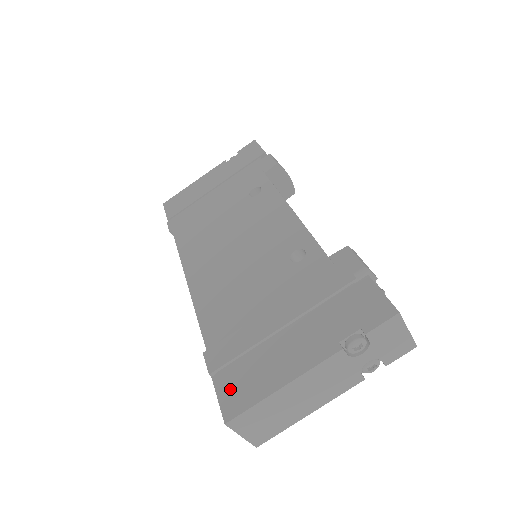
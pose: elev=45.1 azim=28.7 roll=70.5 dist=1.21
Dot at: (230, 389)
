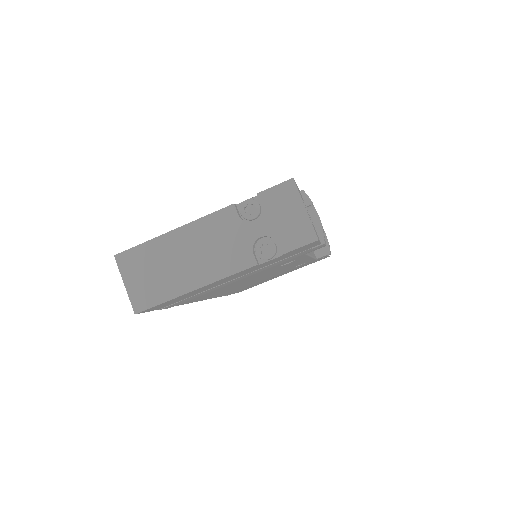
Dot at: occluded
